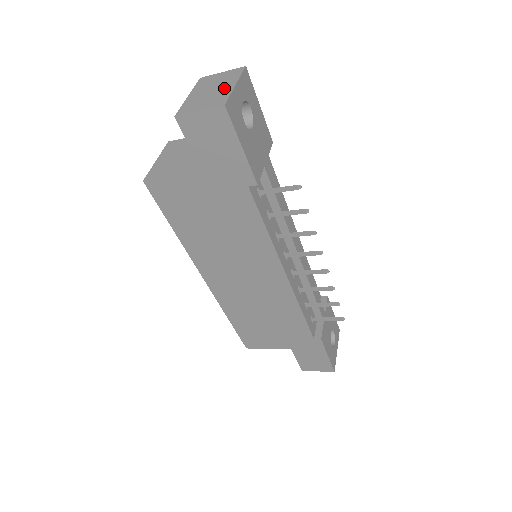
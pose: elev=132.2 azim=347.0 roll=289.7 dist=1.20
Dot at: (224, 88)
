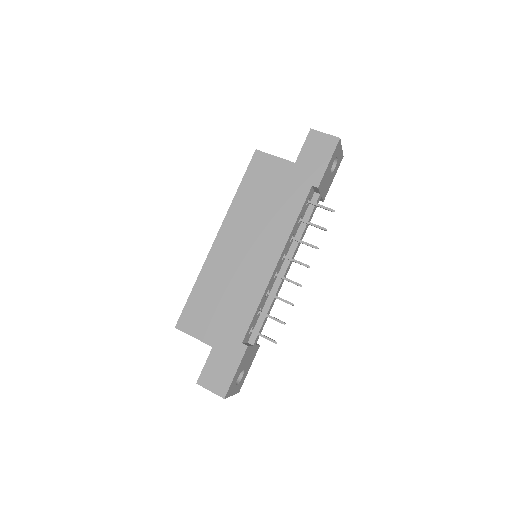
Dot at: occluded
